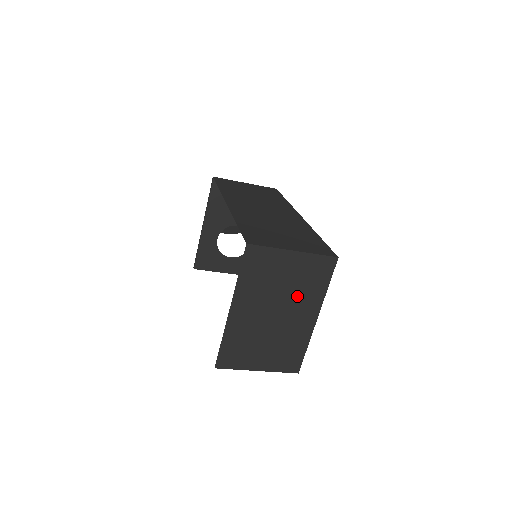
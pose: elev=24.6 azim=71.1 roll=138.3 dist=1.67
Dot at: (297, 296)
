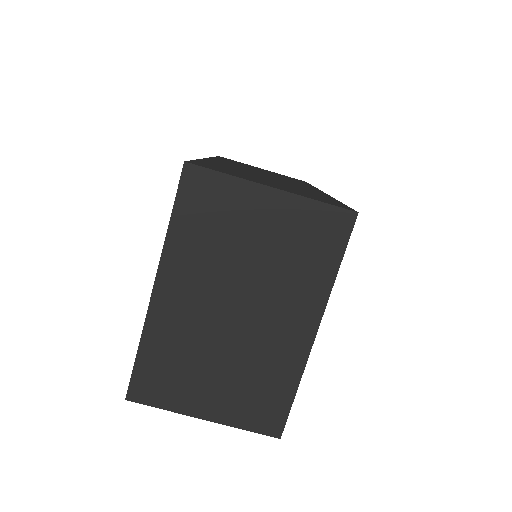
Dot at: (278, 280)
